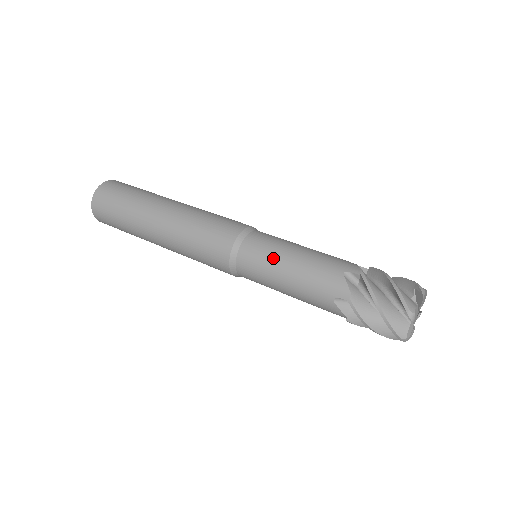
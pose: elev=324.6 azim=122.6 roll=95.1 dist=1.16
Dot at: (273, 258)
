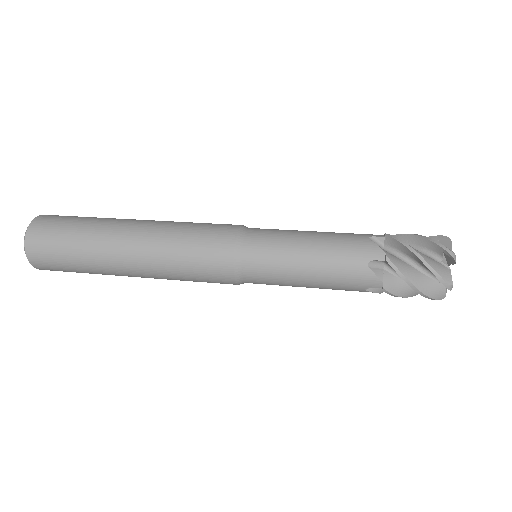
Dot at: (285, 270)
